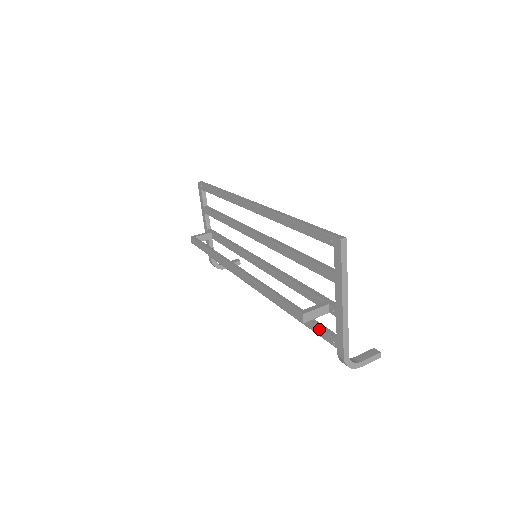
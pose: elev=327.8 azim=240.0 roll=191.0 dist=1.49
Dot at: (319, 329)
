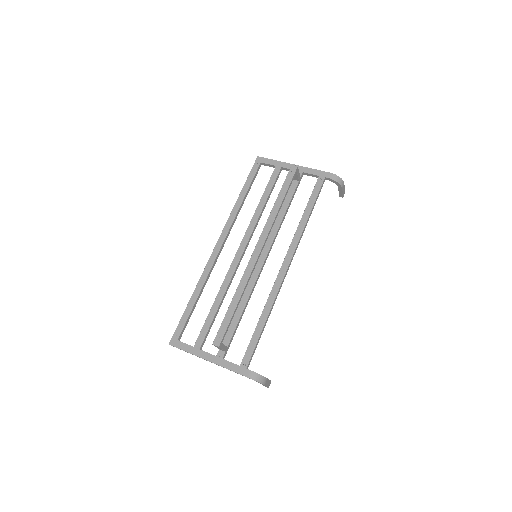
Dot at: (313, 191)
